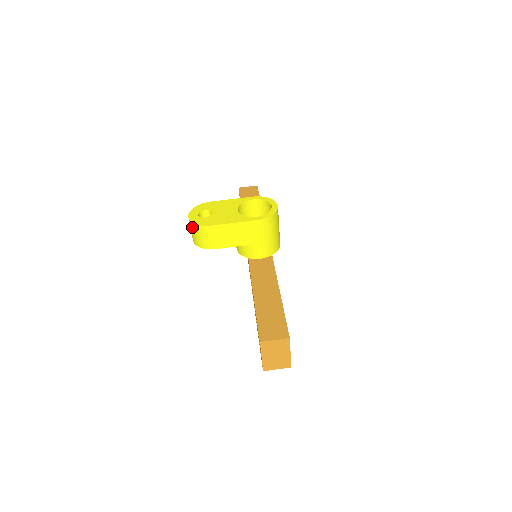
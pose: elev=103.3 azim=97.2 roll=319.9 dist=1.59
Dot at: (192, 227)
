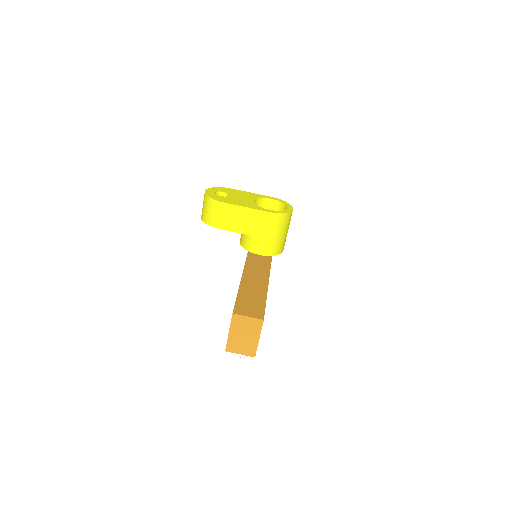
Dot at: (205, 201)
